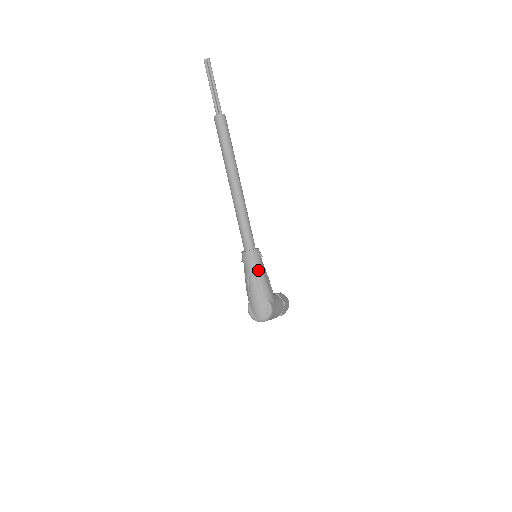
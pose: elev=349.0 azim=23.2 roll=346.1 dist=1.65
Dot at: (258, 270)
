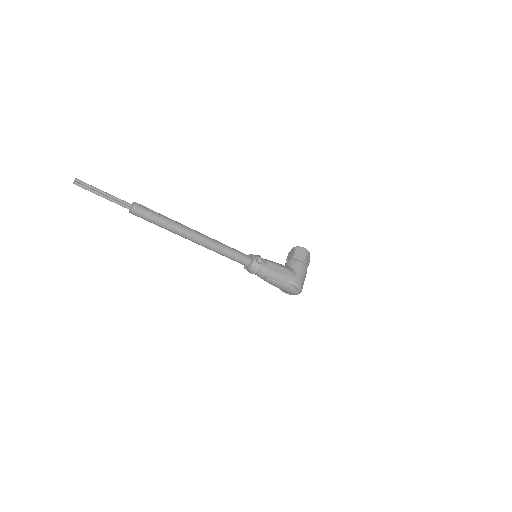
Dot at: (267, 273)
